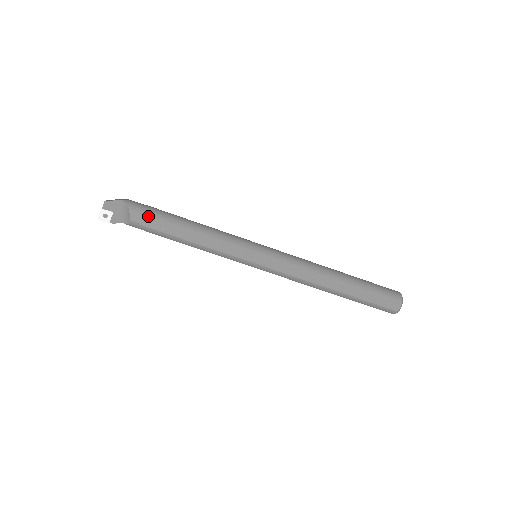
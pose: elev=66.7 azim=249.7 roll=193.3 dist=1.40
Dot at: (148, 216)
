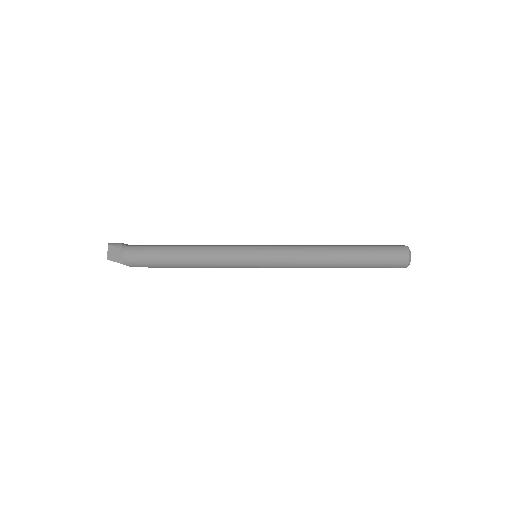
Dot at: (149, 267)
